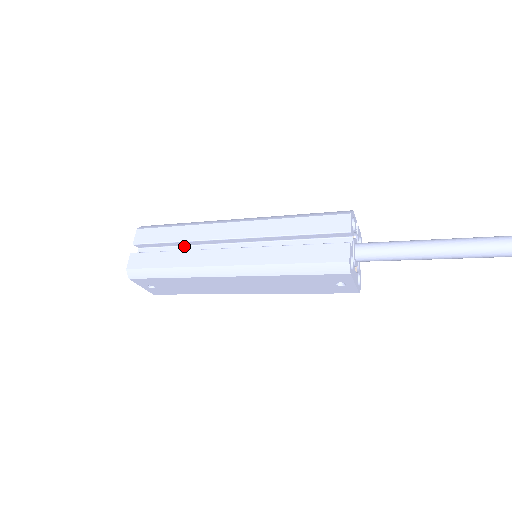
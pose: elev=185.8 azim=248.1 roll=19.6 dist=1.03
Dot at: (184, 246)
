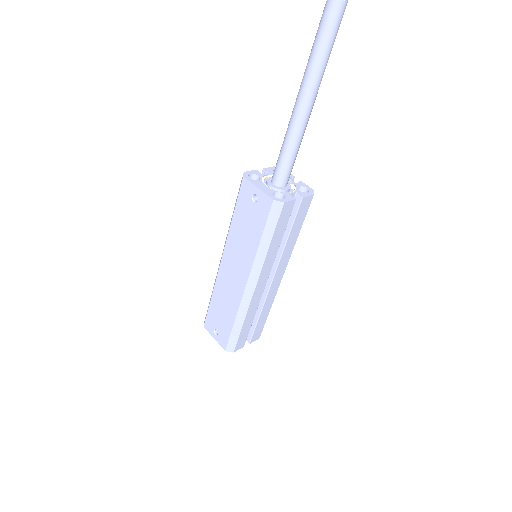
Dot at: occluded
